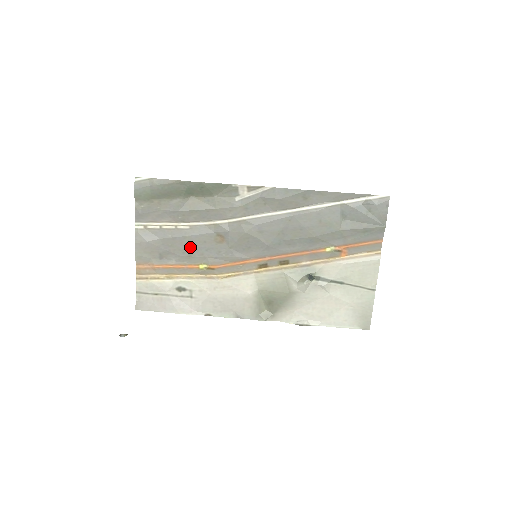
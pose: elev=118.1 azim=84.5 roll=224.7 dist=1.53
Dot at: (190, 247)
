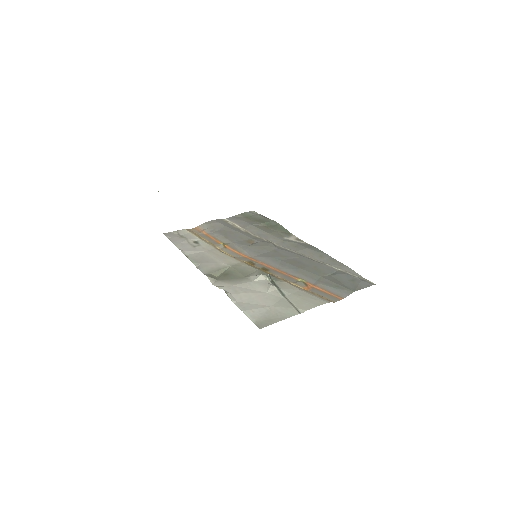
Dot at: (232, 235)
